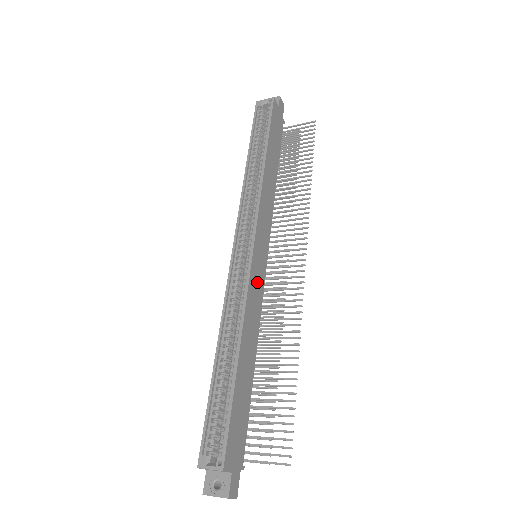
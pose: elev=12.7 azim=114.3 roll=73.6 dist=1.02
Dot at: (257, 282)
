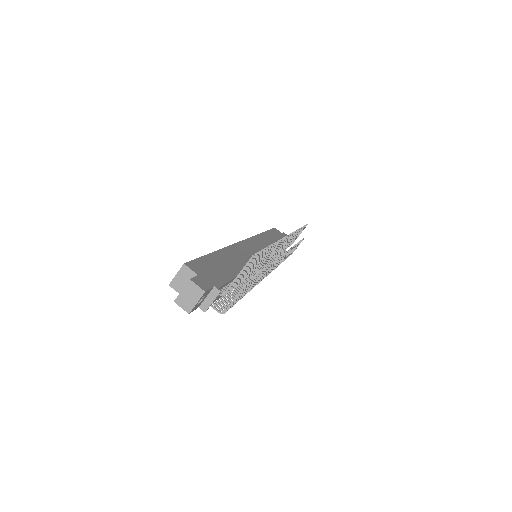
Dot at: (250, 251)
